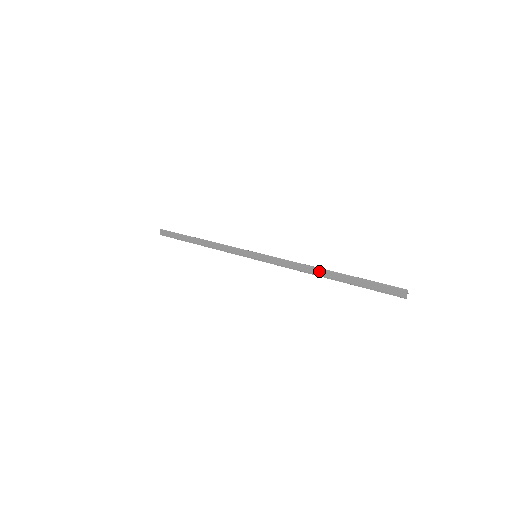
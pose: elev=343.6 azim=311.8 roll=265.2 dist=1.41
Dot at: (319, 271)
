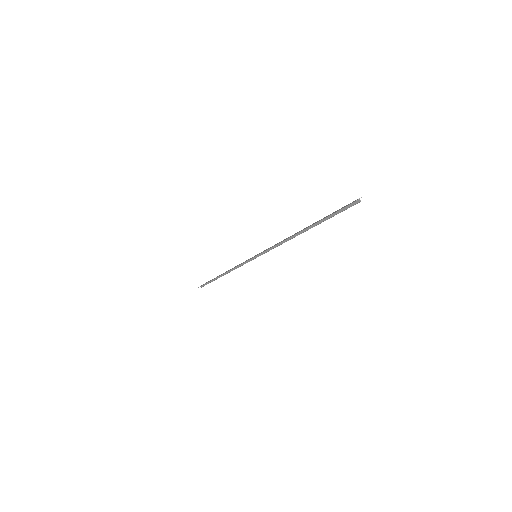
Dot at: (297, 232)
